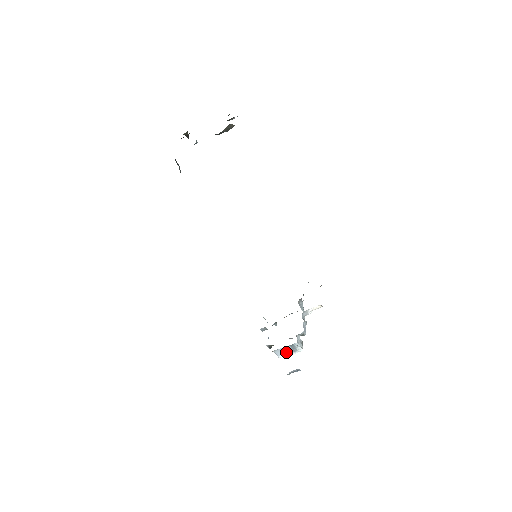
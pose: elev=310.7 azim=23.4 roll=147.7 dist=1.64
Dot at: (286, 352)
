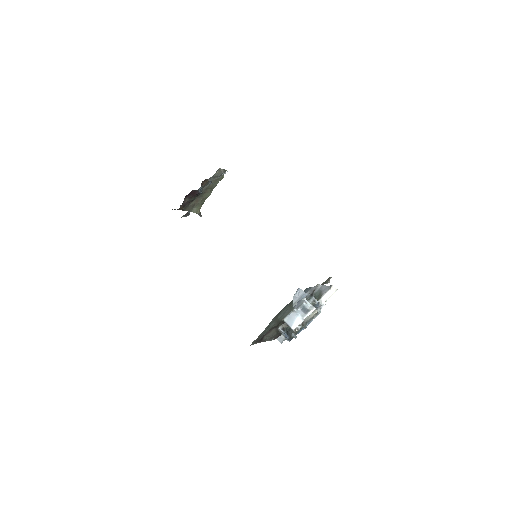
Dot at: (298, 318)
